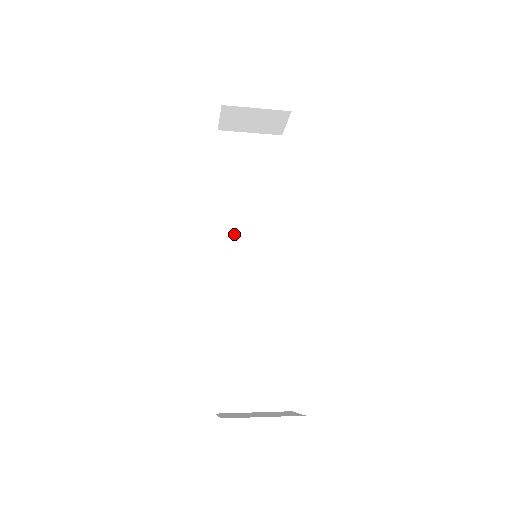
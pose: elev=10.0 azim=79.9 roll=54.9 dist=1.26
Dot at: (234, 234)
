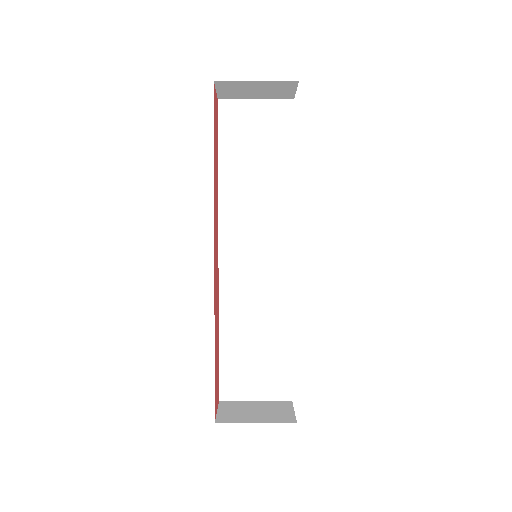
Dot at: (237, 224)
